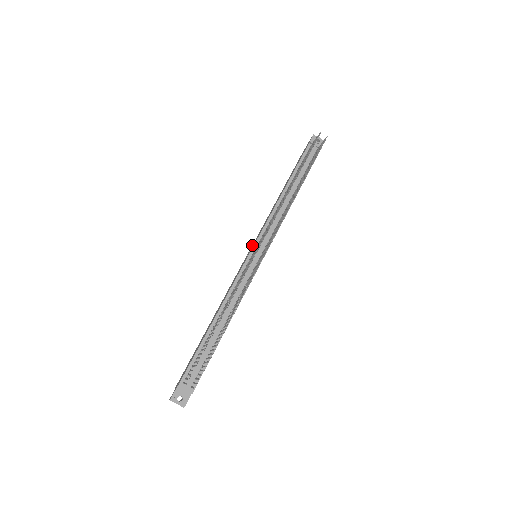
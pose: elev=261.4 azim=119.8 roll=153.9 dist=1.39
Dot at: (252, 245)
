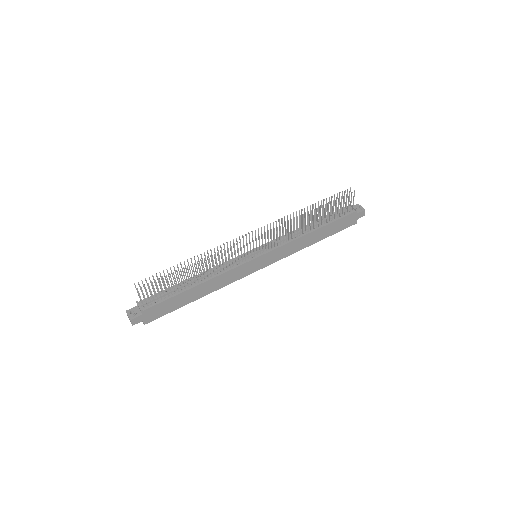
Dot at: occluded
